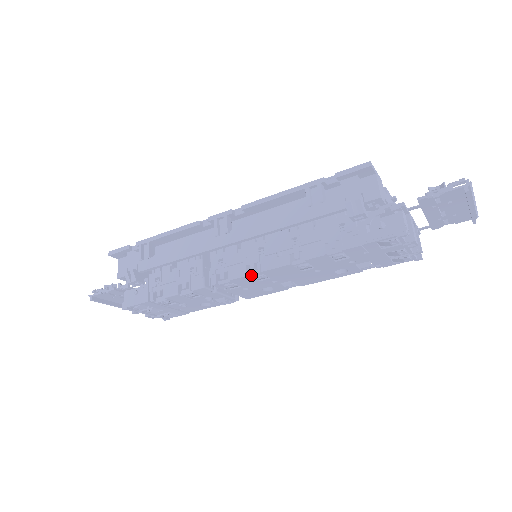
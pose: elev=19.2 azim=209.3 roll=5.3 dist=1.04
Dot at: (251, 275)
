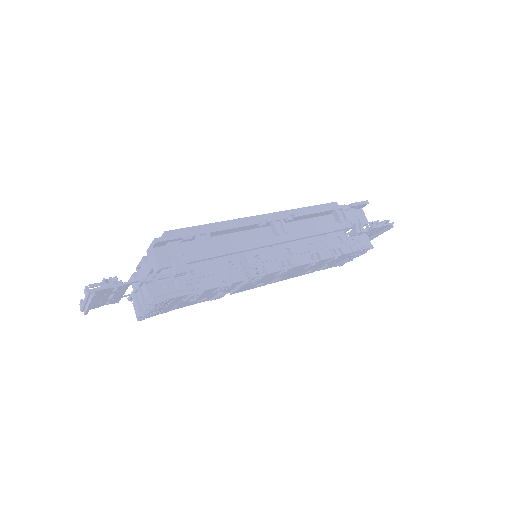
Dot at: (284, 270)
